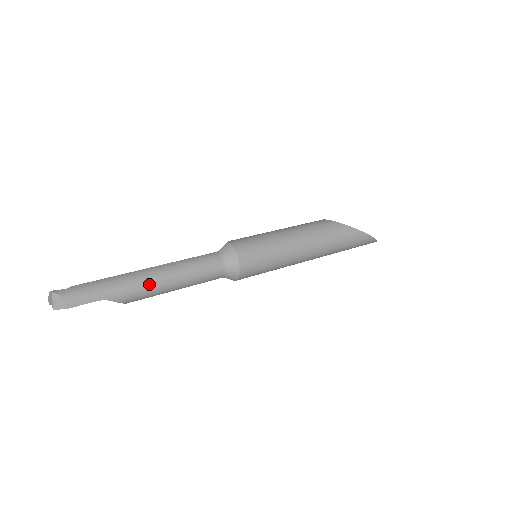
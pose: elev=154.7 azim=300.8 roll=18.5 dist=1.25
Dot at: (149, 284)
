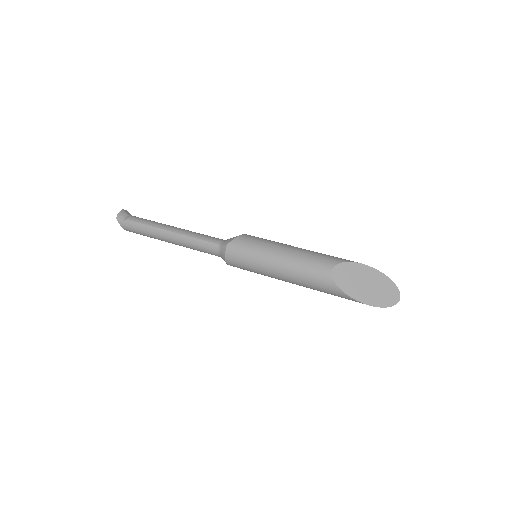
Dot at: occluded
